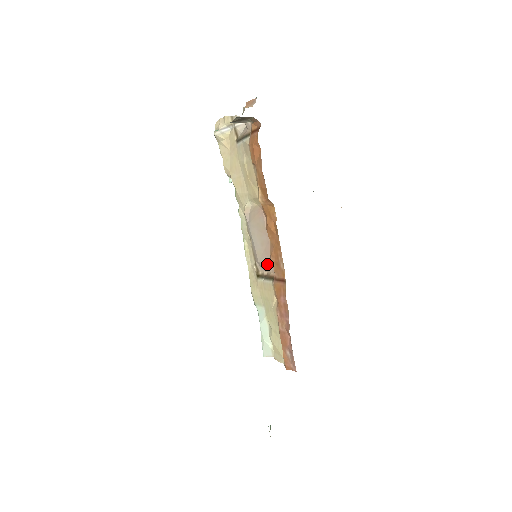
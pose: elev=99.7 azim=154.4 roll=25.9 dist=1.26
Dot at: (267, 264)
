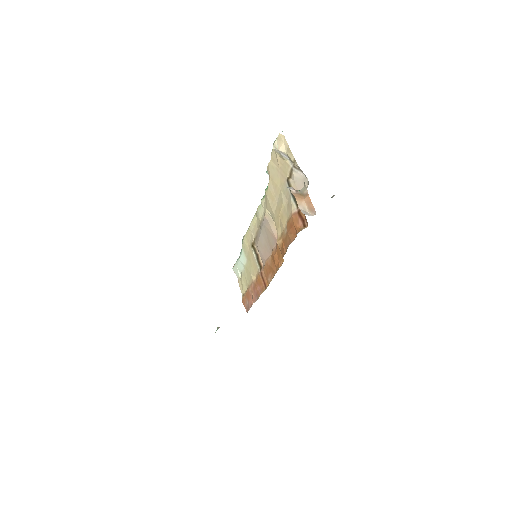
Dot at: (262, 257)
